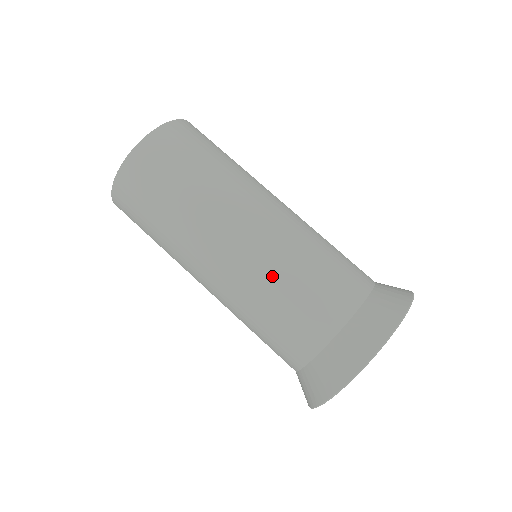
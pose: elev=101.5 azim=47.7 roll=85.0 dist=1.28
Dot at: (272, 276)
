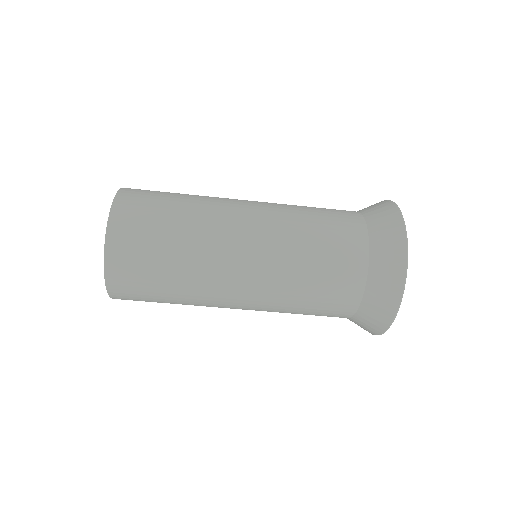
Dot at: (292, 259)
